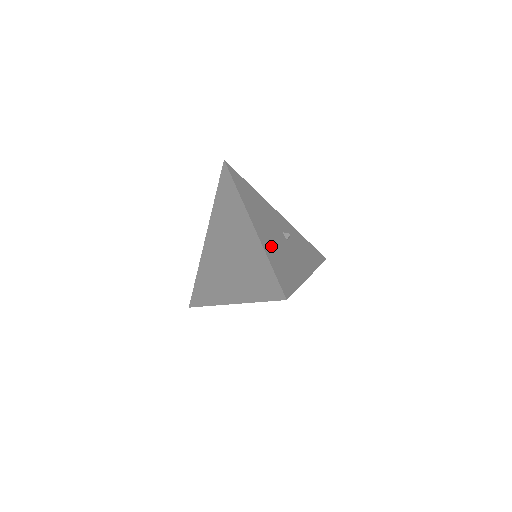
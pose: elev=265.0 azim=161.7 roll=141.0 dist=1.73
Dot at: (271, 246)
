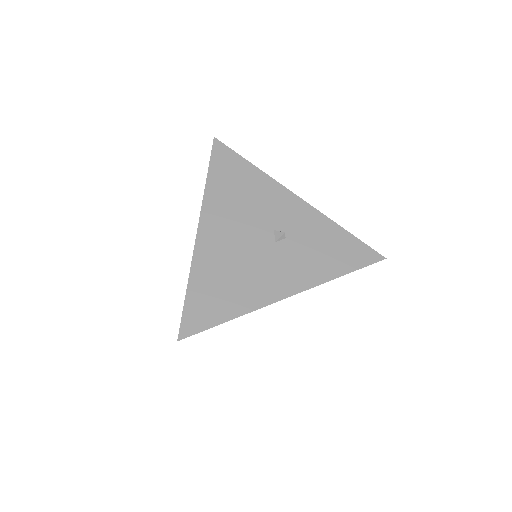
Dot at: (215, 260)
